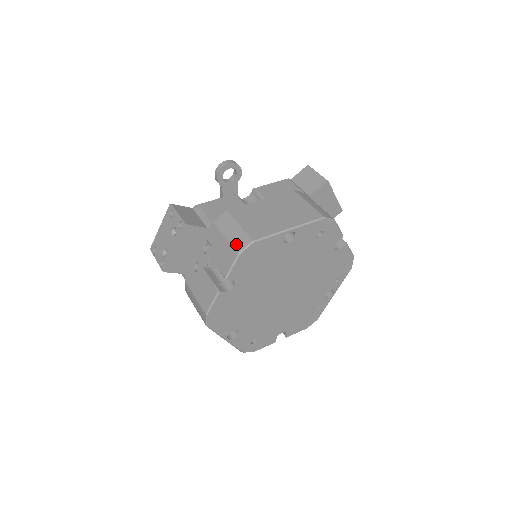
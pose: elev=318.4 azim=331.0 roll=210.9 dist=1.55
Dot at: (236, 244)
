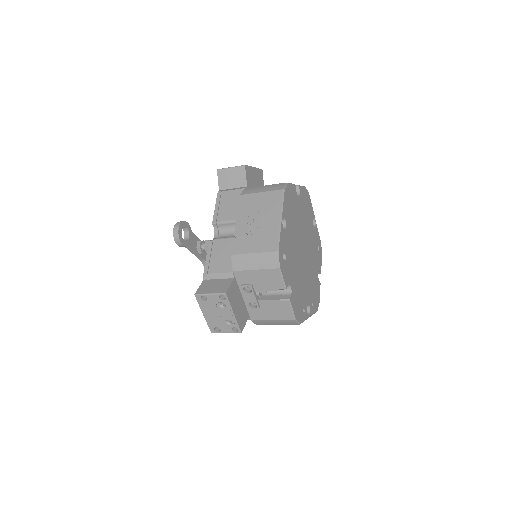
Dot at: occluded
